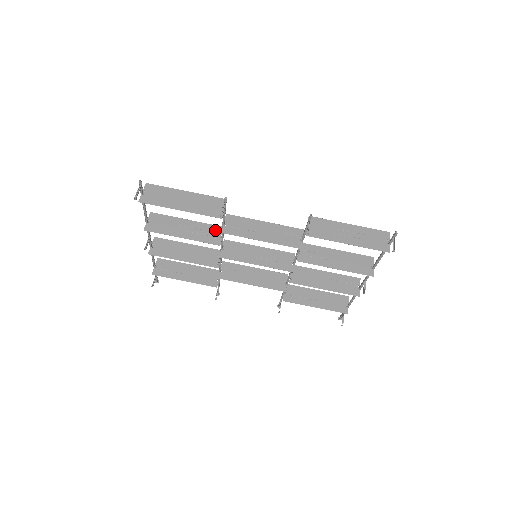
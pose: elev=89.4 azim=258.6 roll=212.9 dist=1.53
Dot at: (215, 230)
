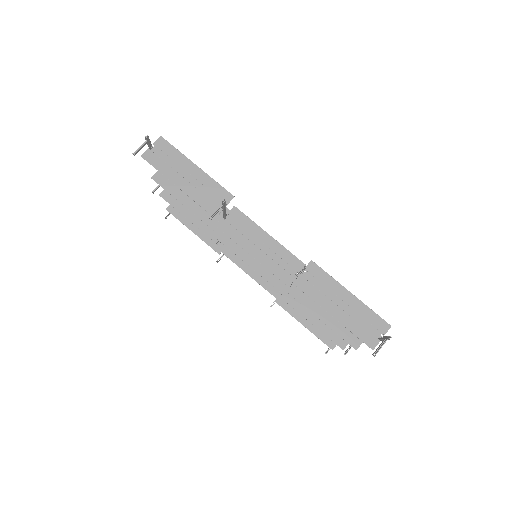
Dot at: (222, 212)
